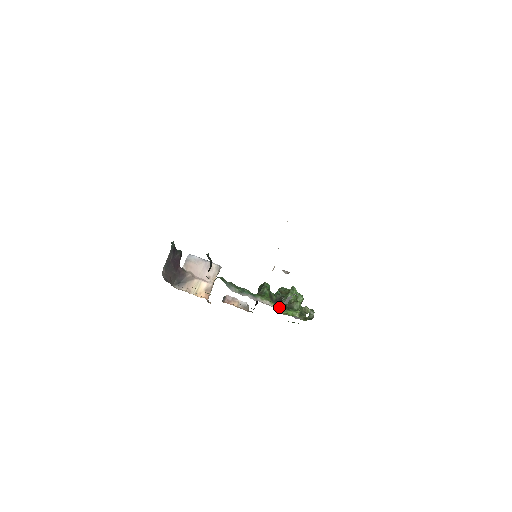
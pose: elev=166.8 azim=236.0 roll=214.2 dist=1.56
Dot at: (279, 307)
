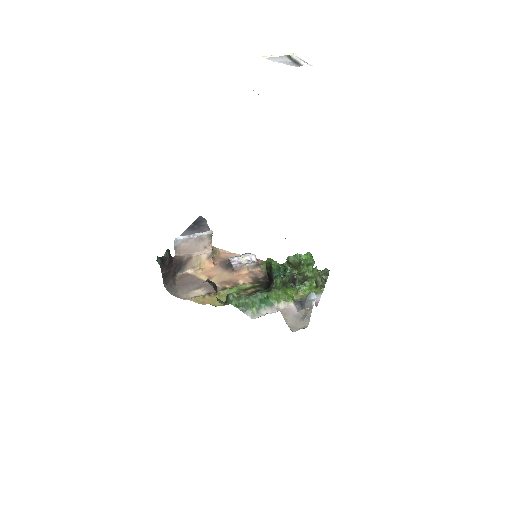
Dot at: (295, 287)
